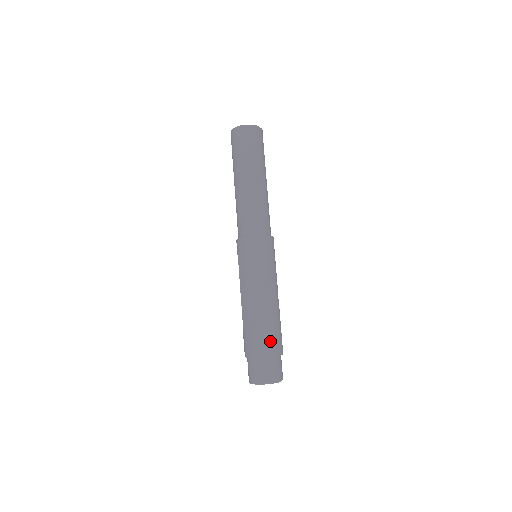
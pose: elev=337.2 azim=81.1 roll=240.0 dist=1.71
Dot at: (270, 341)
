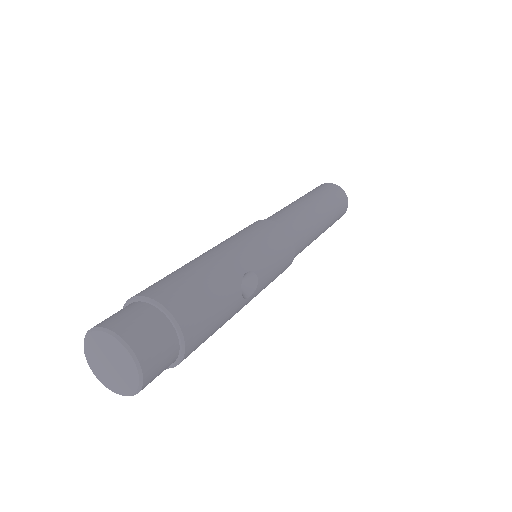
Dot at: (172, 285)
